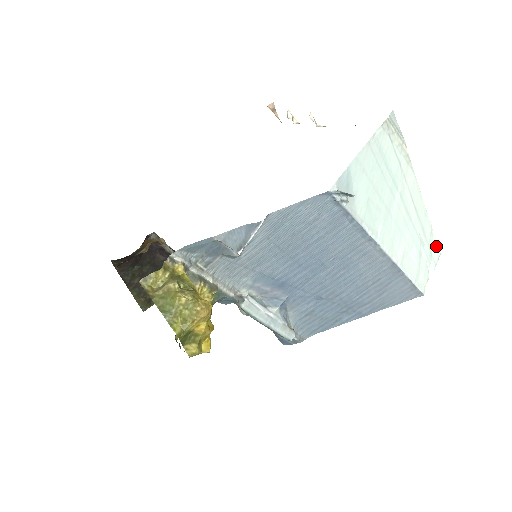
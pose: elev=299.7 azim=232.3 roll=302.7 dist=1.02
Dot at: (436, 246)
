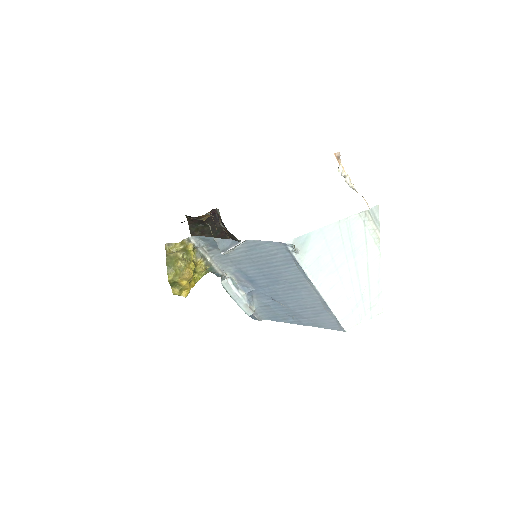
Dot at: (380, 306)
